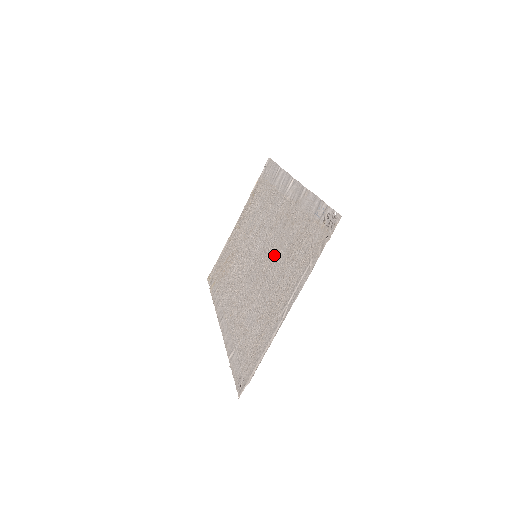
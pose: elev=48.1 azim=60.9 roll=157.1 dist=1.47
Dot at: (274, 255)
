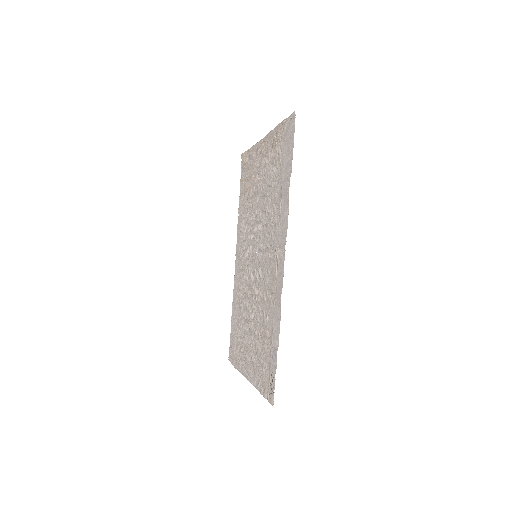
Dot at: (258, 300)
